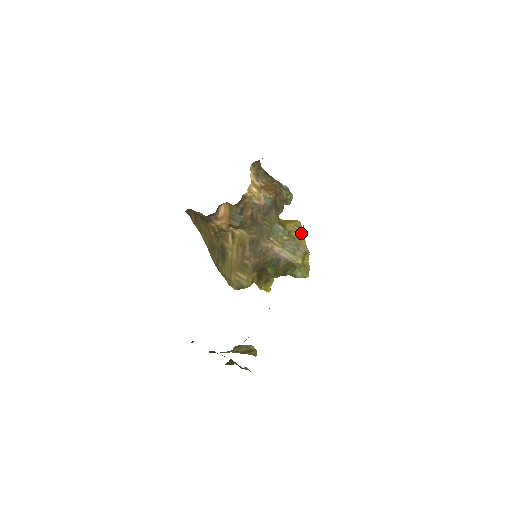
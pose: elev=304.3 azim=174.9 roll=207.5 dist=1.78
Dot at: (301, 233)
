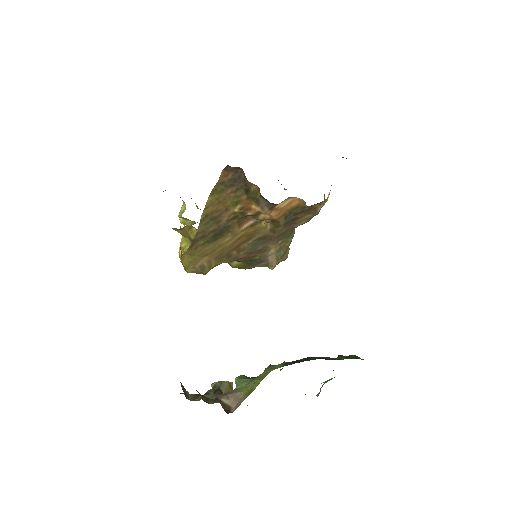
Dot at: occluded
